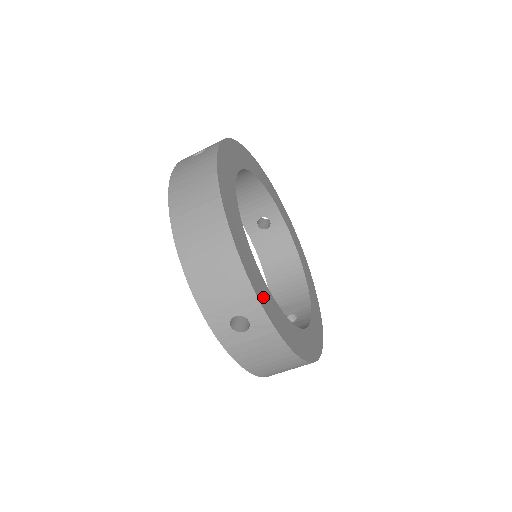
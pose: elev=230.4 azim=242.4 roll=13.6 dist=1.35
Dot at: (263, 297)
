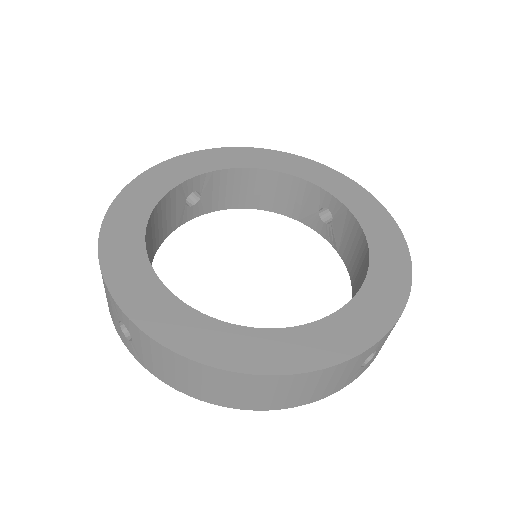
Dot at: (357, 335)
